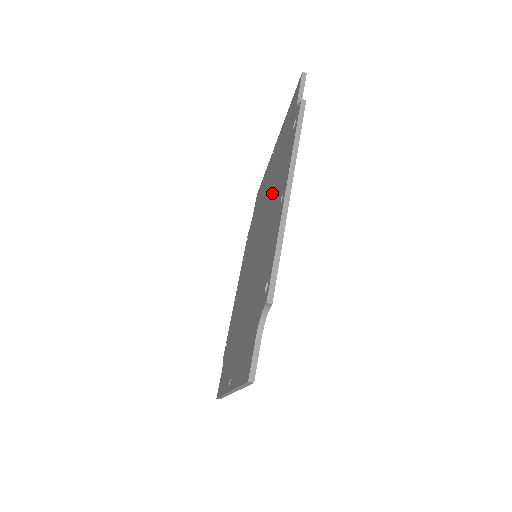
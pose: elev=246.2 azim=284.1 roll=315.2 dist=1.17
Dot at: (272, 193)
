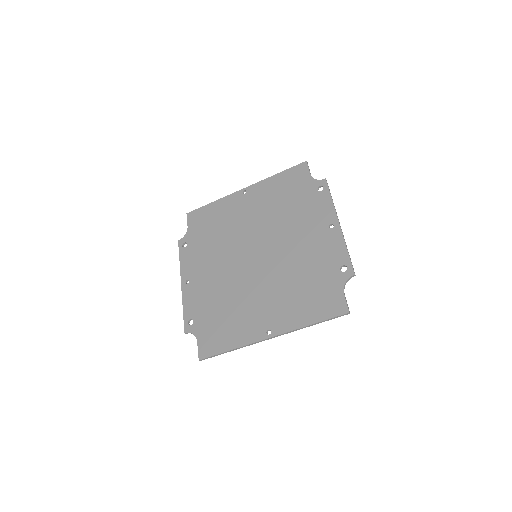
Dot at: (286, 220)
